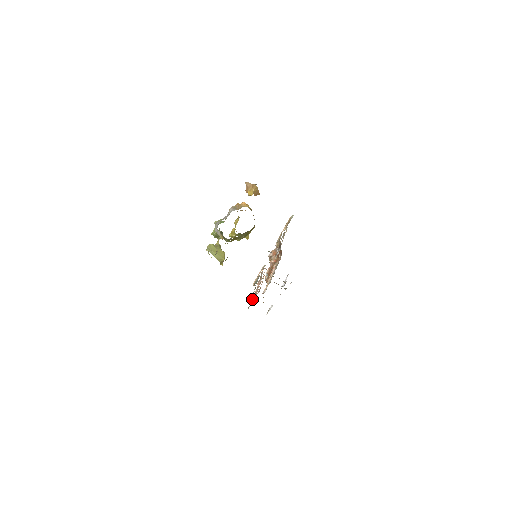
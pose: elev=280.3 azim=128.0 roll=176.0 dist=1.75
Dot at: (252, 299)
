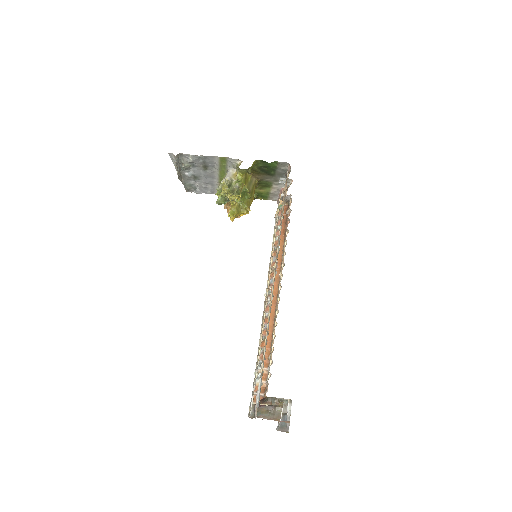
Dot at: (264, 352)
